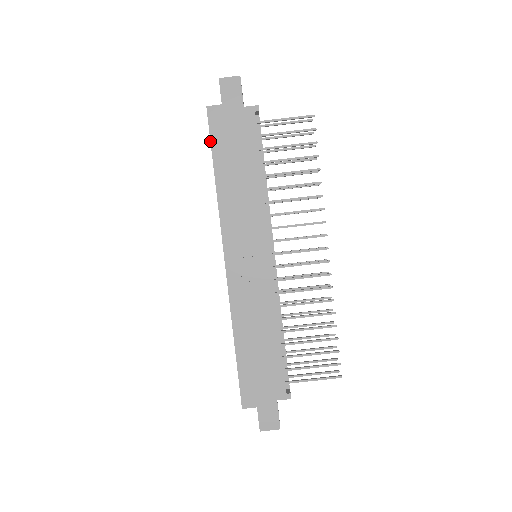
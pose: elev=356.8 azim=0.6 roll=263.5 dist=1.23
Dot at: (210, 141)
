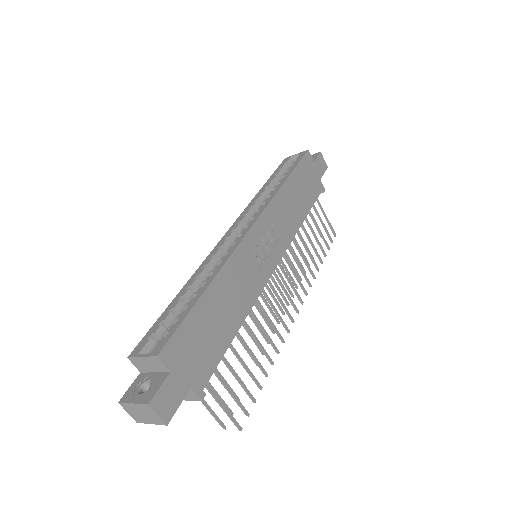
Dot at: (298, 163)
